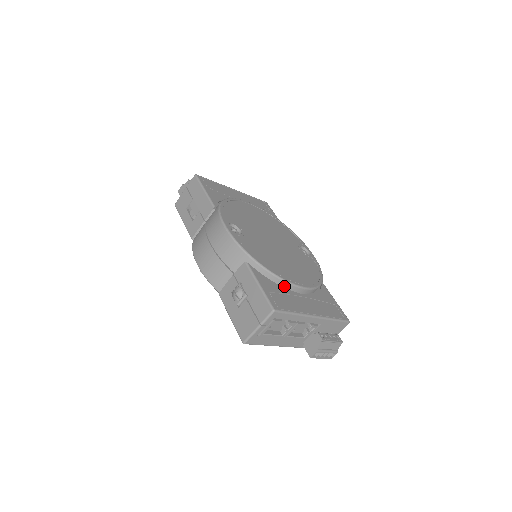
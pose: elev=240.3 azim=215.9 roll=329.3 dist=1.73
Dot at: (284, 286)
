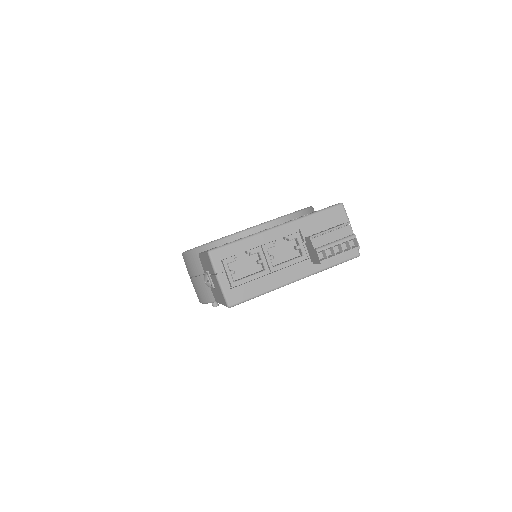
Dot at: occluded
